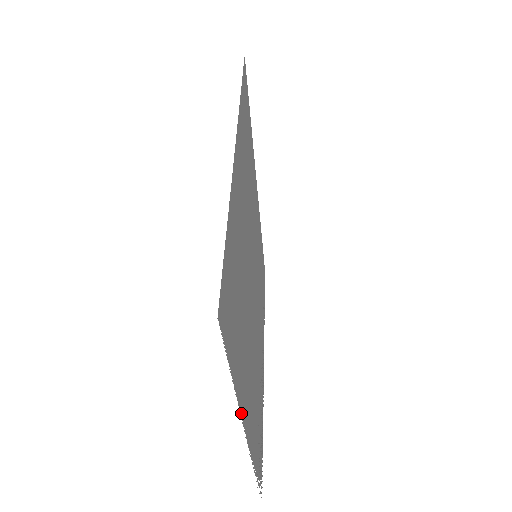
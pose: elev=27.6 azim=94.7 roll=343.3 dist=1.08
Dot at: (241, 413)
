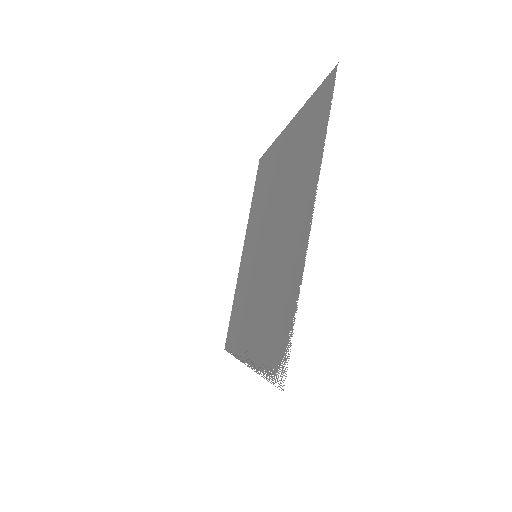
Dot at: (318, 174)
